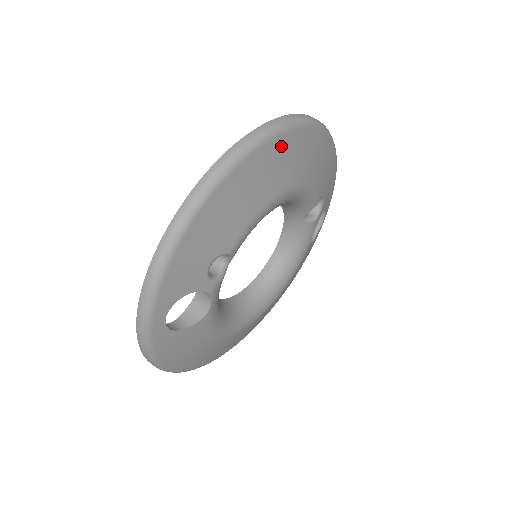
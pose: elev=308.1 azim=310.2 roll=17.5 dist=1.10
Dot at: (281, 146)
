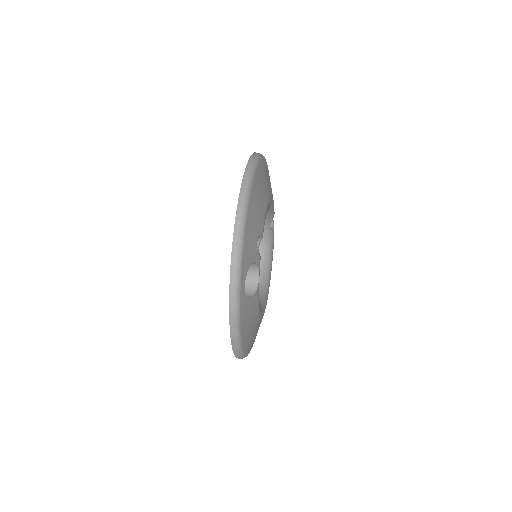
Dot at: (263, 167)
